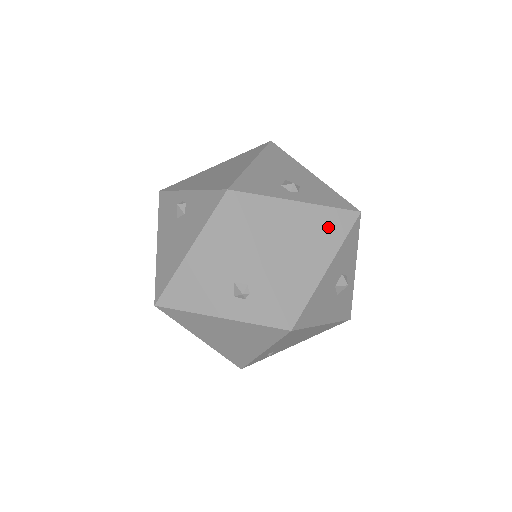
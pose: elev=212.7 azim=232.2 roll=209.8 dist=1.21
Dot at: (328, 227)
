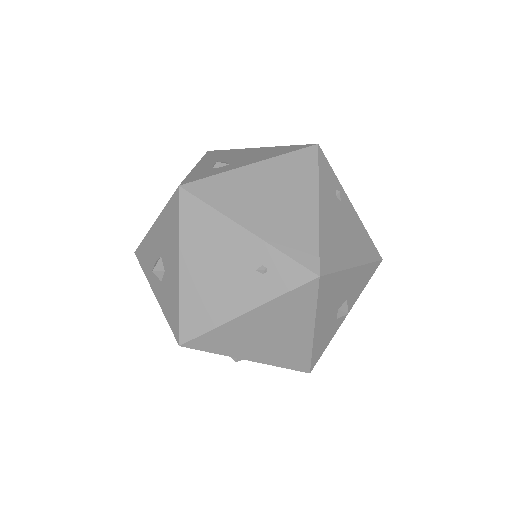
Dot at: occluded
